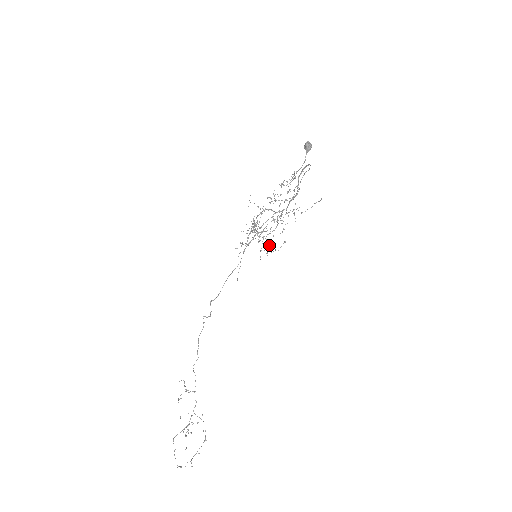
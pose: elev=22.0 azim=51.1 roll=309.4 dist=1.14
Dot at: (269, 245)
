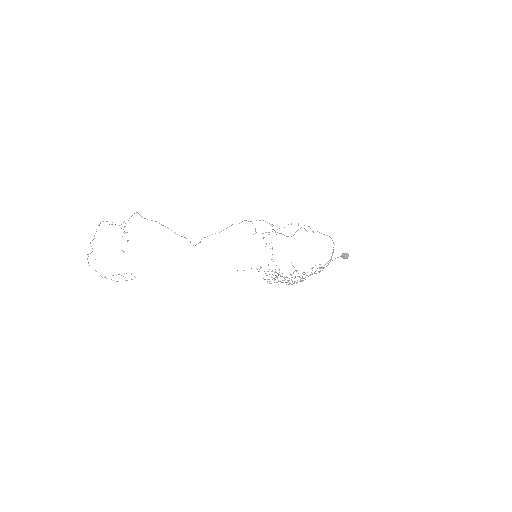
Dot at: occluded
